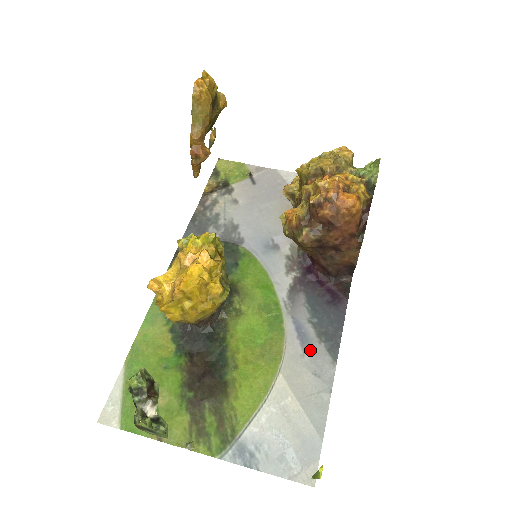
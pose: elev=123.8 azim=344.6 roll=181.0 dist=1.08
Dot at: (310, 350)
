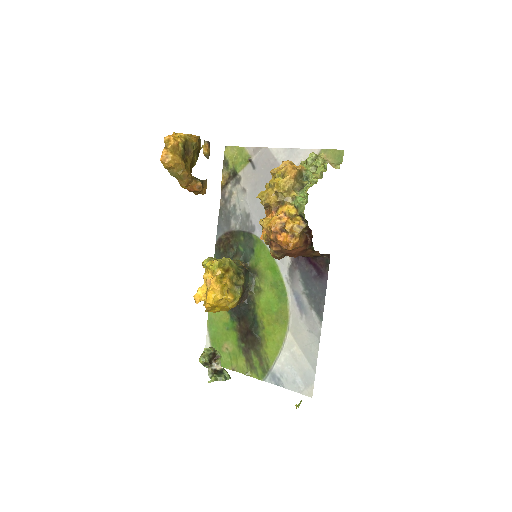
Dot at: (305, 314)
